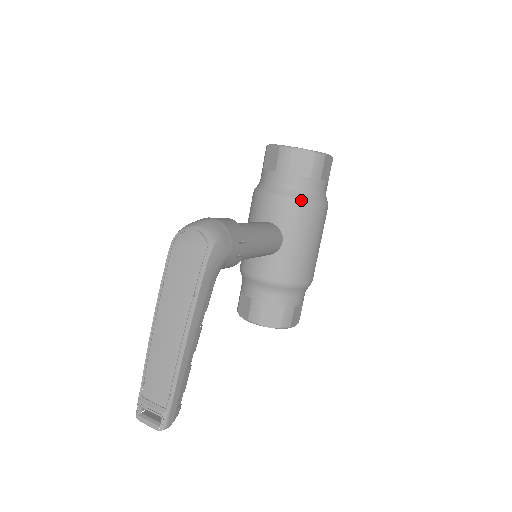
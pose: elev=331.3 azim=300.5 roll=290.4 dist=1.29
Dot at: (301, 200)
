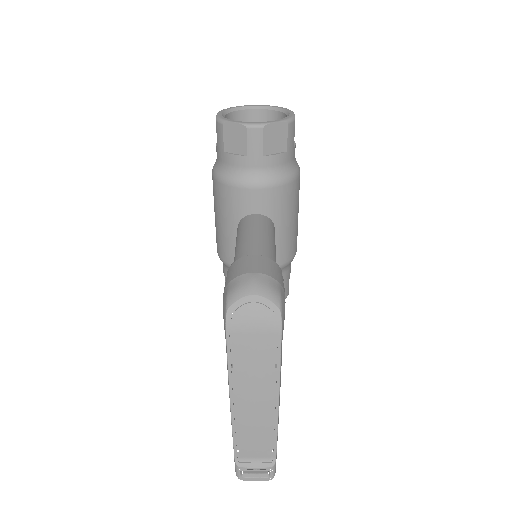
Dot at: (285, 180)
